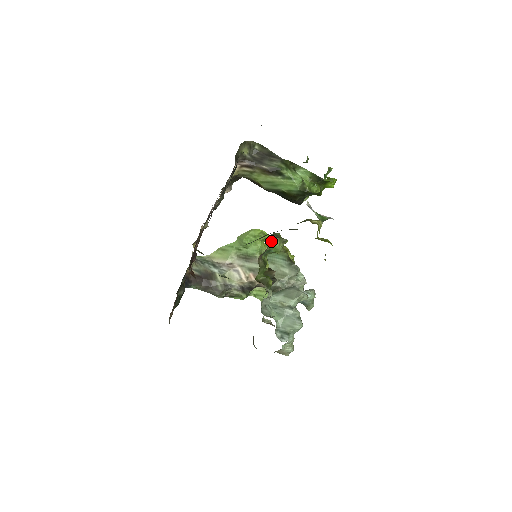
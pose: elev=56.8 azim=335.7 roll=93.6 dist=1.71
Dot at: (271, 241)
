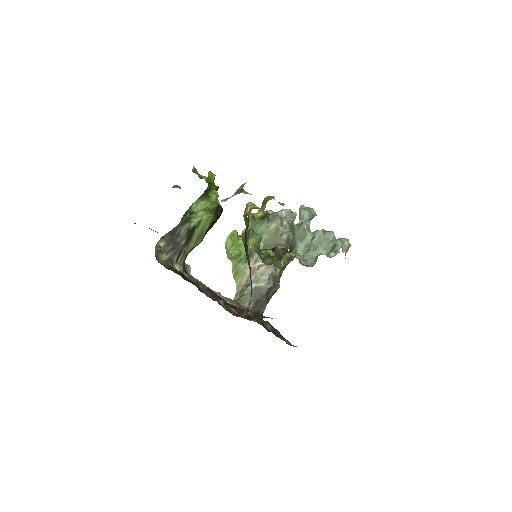
Dot at: occluded
